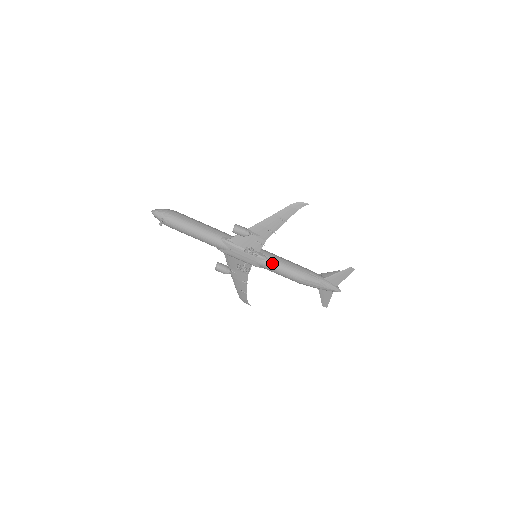
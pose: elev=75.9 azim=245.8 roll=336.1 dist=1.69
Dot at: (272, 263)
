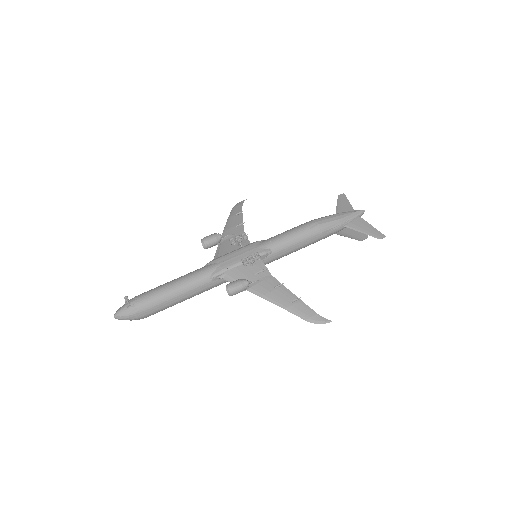
Dot at: (272, 237)
